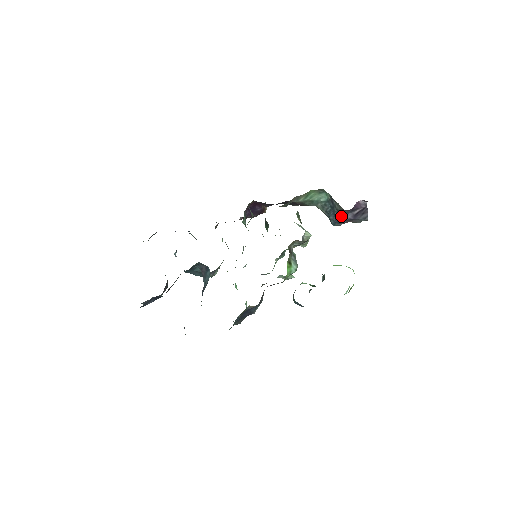
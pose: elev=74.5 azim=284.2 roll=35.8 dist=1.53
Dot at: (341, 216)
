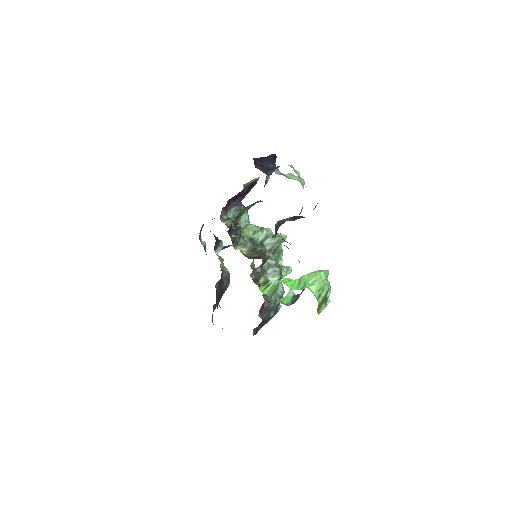
Dot at: occluded
